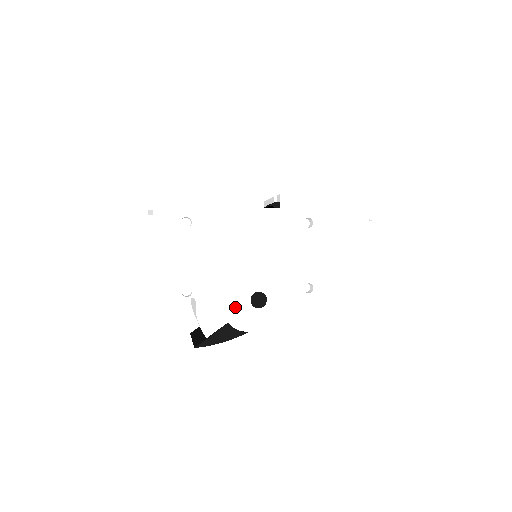
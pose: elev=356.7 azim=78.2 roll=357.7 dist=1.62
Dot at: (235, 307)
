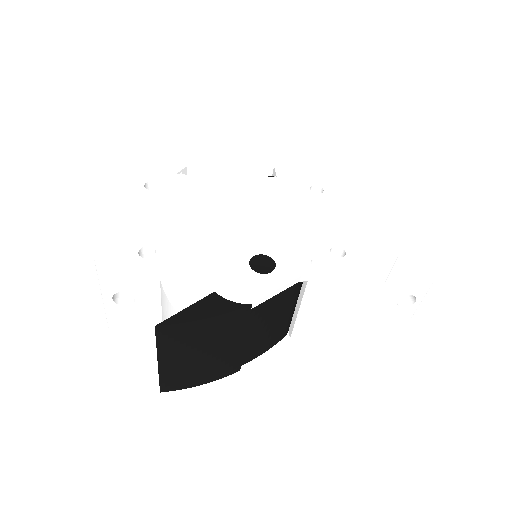
Dot at: (225, 272)
